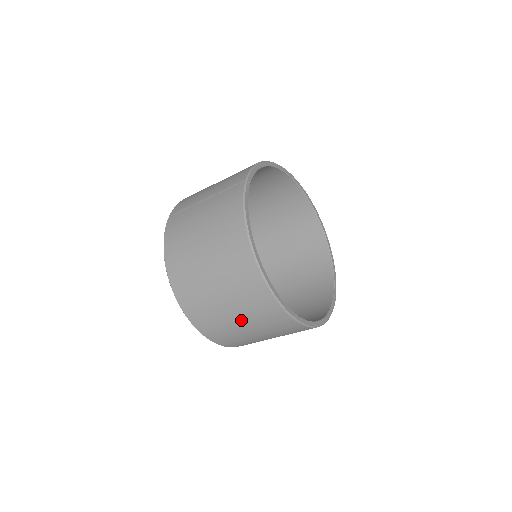
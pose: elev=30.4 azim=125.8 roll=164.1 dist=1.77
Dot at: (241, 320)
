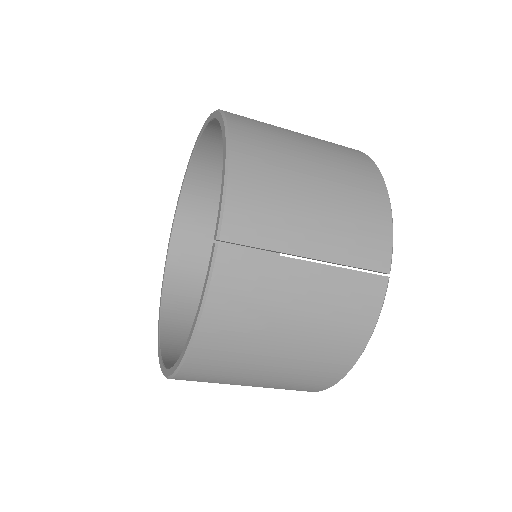
Dot at: occluded
